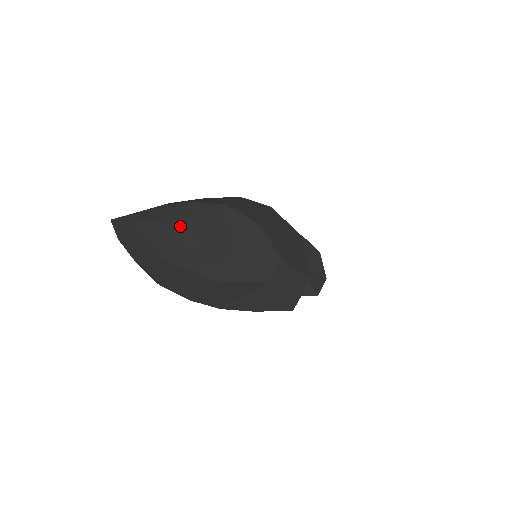
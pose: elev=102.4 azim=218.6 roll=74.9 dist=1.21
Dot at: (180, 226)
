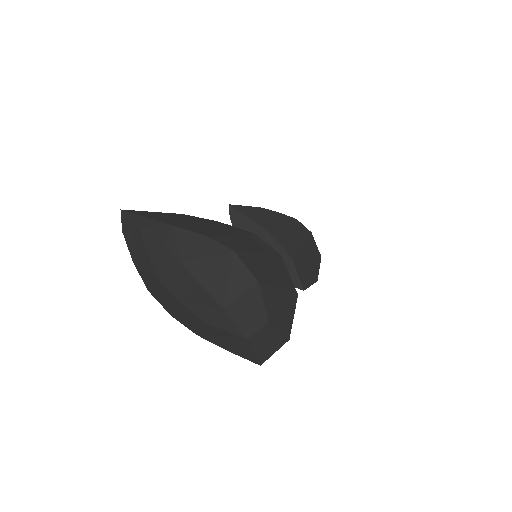
Dot at: (183, 260)
